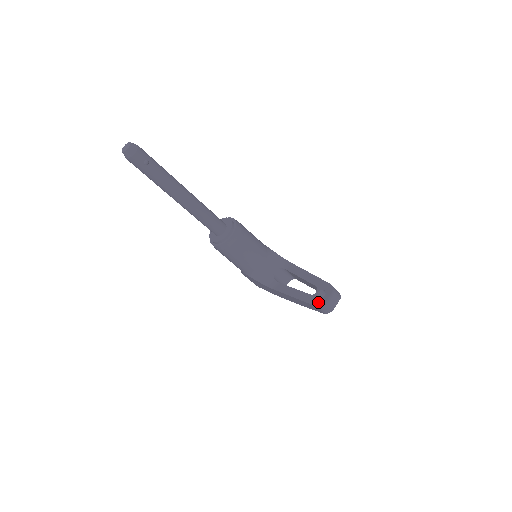
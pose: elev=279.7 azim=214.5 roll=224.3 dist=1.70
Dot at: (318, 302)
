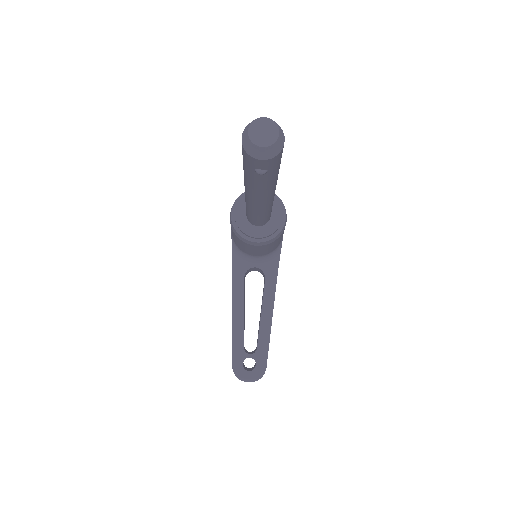
Dot at: (238, 367)
